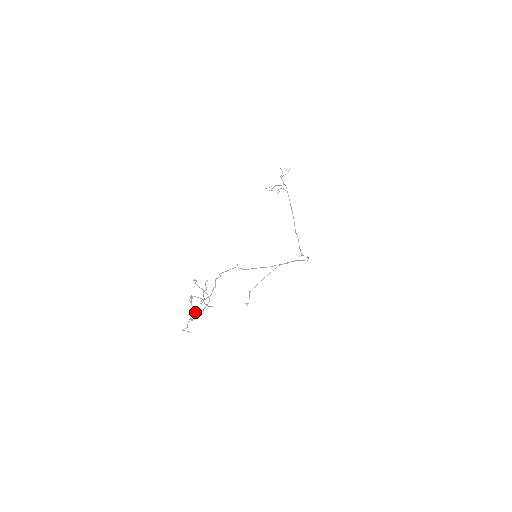
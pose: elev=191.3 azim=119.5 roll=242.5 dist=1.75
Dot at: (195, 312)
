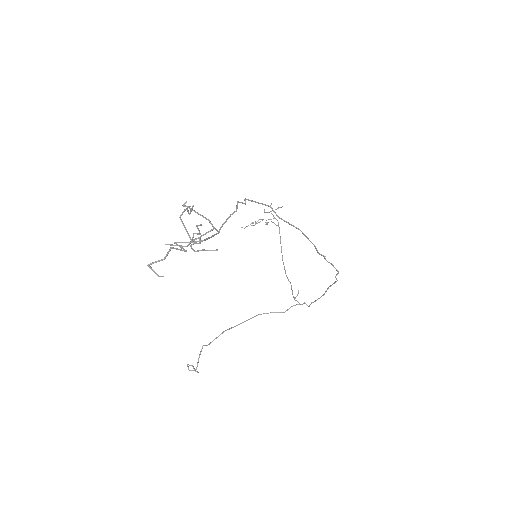
Dot at: occluded
